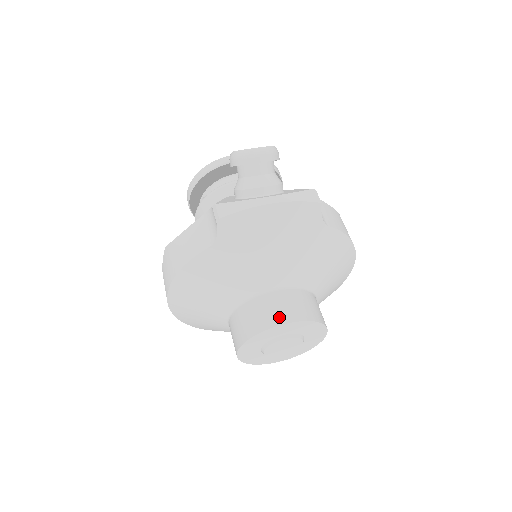
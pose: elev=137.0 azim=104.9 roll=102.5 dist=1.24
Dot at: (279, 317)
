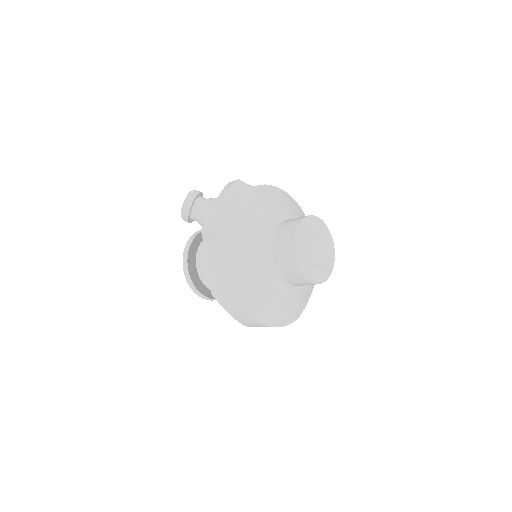
Dot at: (291, 231)
